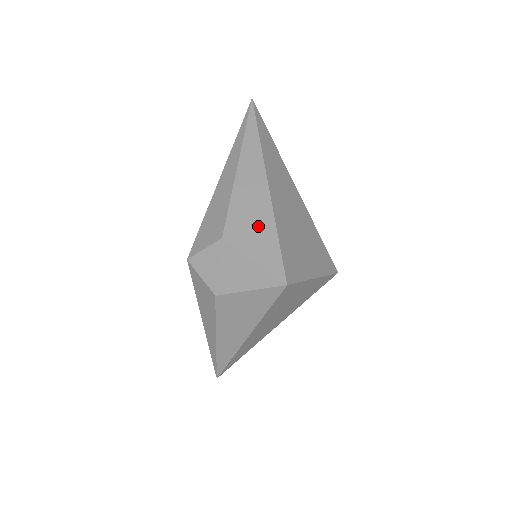
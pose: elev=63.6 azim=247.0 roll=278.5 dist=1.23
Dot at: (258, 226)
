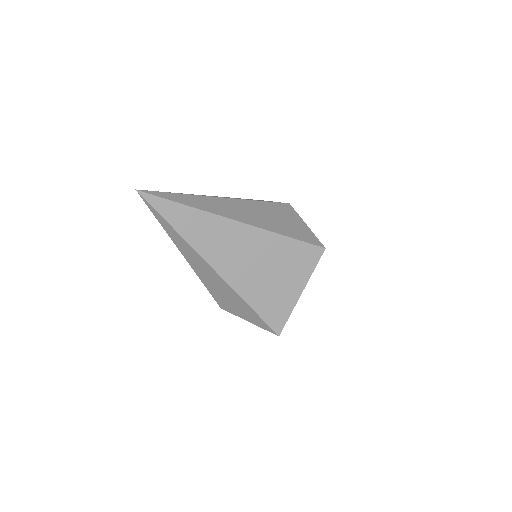
Dot at: (234, 302)
